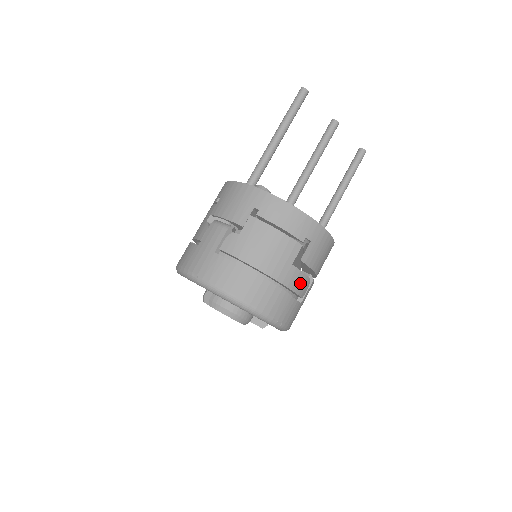
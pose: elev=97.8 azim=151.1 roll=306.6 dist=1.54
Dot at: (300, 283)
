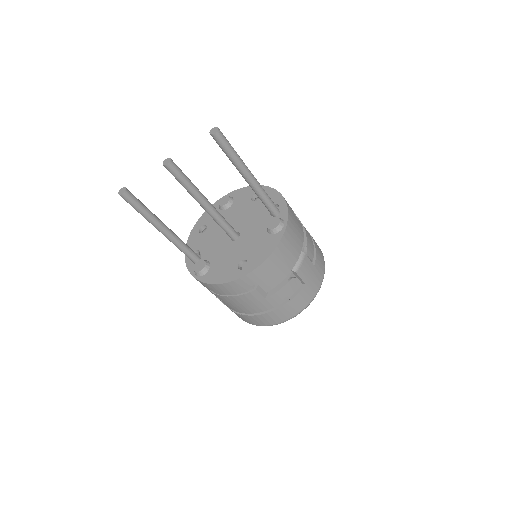
Dot at: (285, 292)
